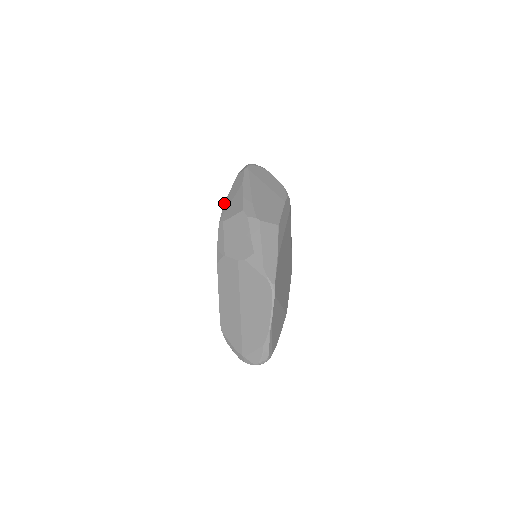
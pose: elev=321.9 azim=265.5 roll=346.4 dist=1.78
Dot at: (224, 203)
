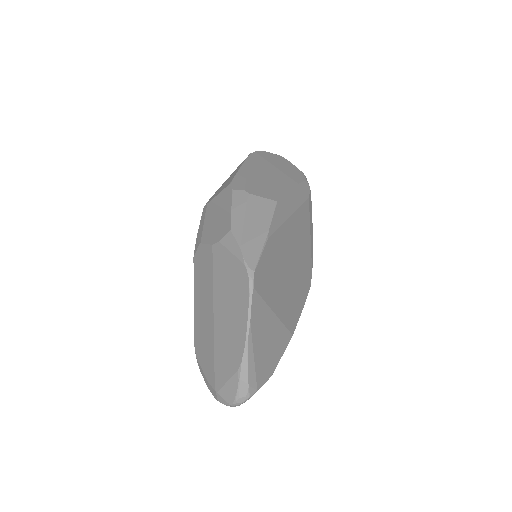
Dot at: occluded
